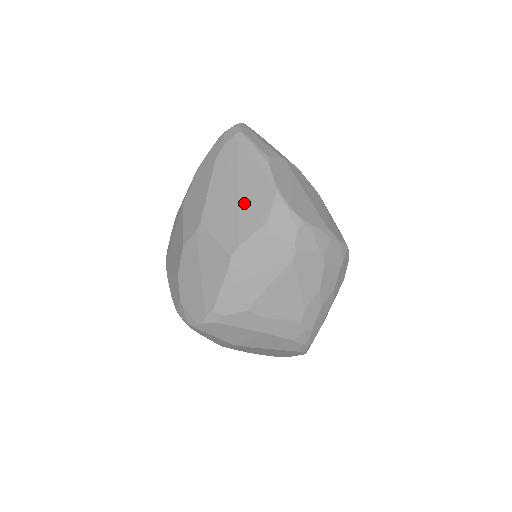
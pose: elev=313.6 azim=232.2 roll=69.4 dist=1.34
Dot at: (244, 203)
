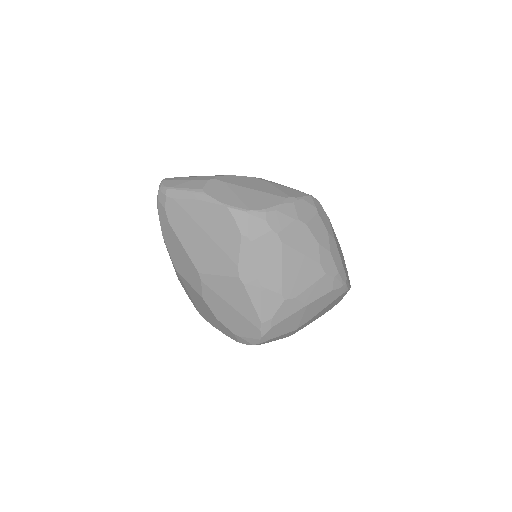
Dot at: (214, 235)
